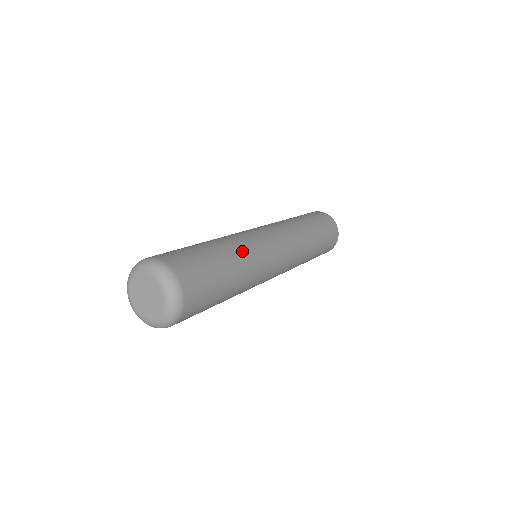
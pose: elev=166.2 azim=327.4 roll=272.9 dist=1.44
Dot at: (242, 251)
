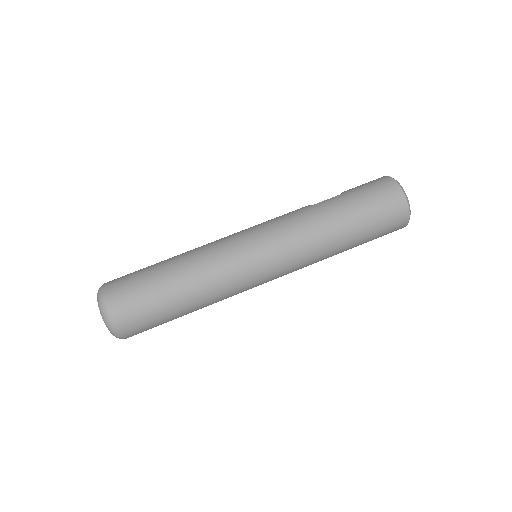
Dot at: (209, 294)
